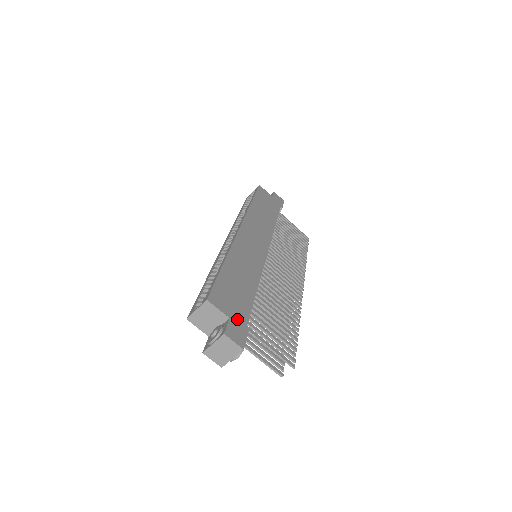
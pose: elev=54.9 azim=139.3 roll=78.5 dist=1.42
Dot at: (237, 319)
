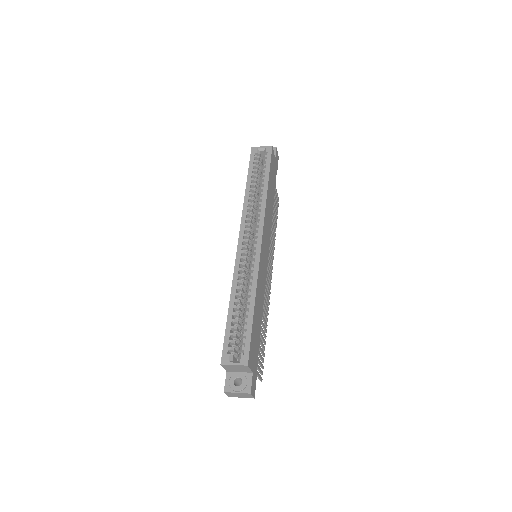
Dot at: (255, 369)
